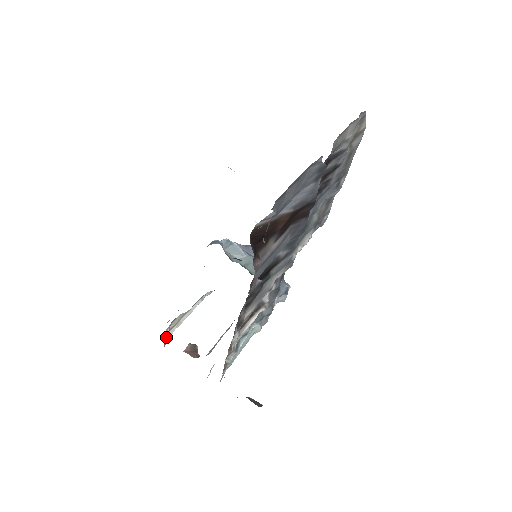
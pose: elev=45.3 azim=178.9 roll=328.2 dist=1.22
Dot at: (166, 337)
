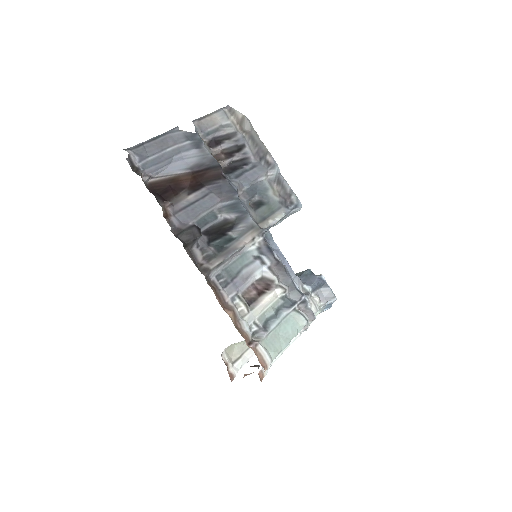
Dot at: (230, 369)
